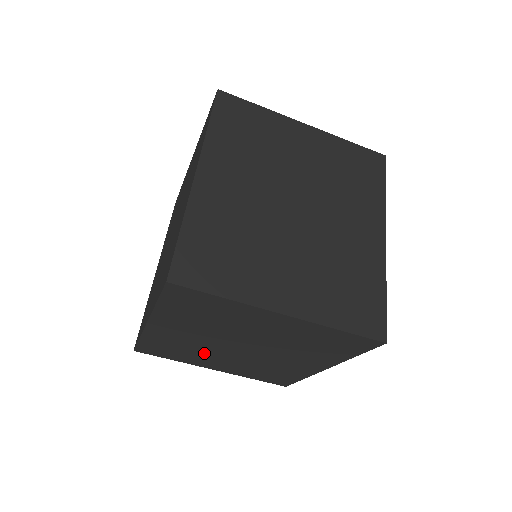
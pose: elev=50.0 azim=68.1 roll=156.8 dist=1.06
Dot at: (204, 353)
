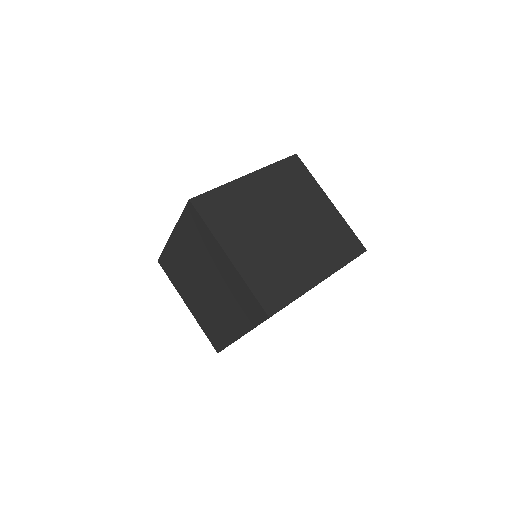
Dot at: (187, 282)
